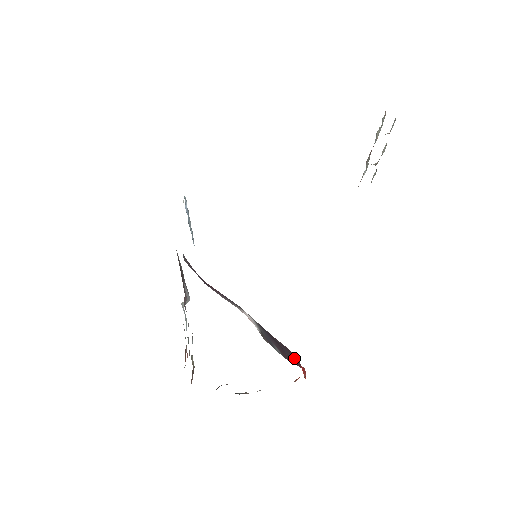
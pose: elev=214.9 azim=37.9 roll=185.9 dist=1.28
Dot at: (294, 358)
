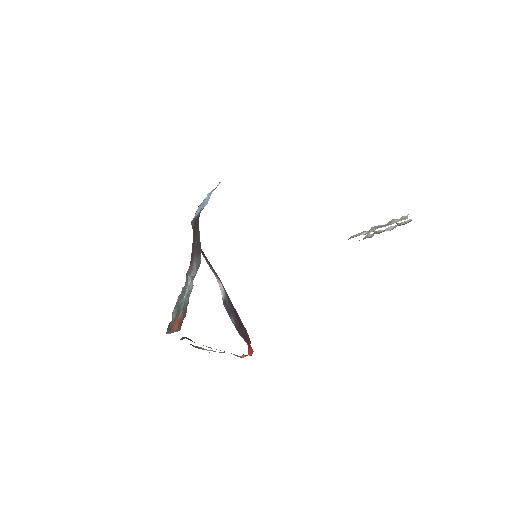
Dot at: (247, 337)
